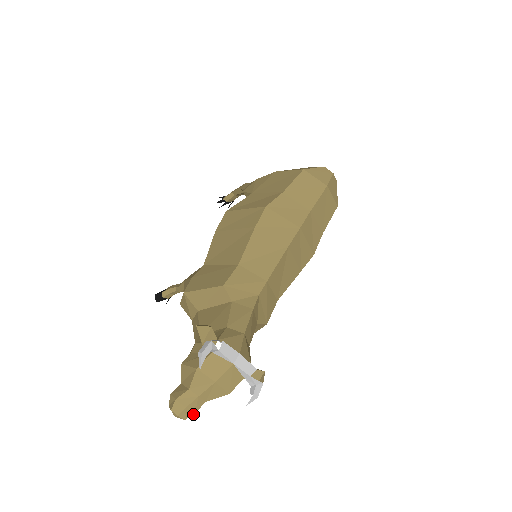
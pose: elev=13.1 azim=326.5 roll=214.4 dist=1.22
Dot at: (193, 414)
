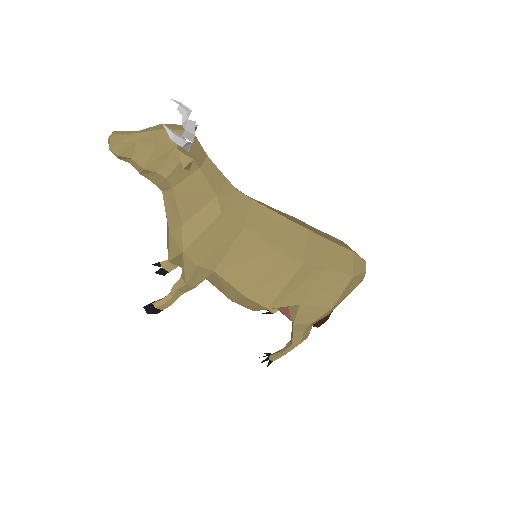
Dot at: (119, 142)
